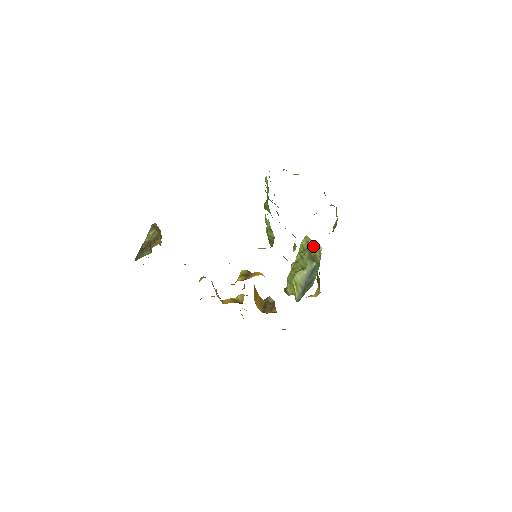
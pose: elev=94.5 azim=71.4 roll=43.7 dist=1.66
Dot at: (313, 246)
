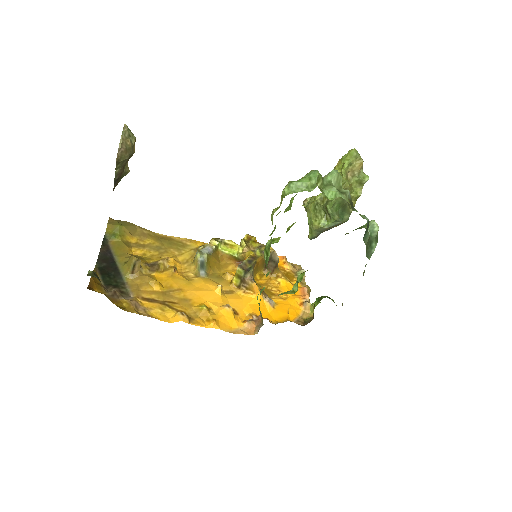
Dot at: (355, 176)
